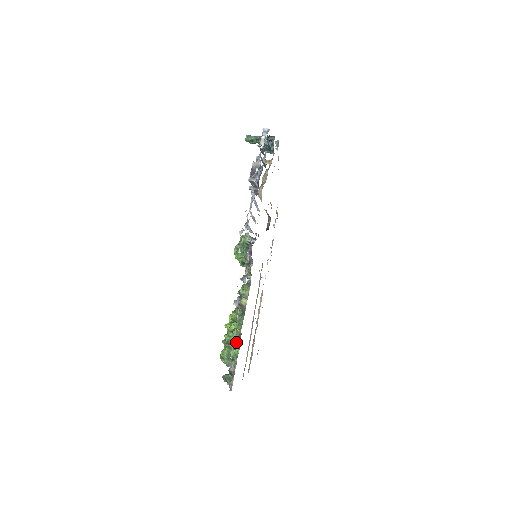
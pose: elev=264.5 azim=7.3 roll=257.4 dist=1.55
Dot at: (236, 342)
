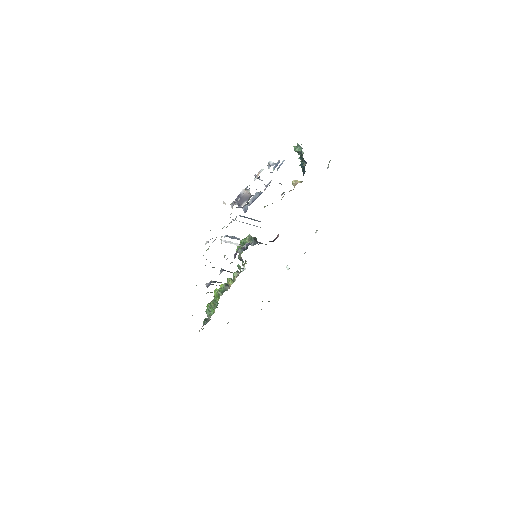
Dot at: (216, 305)
